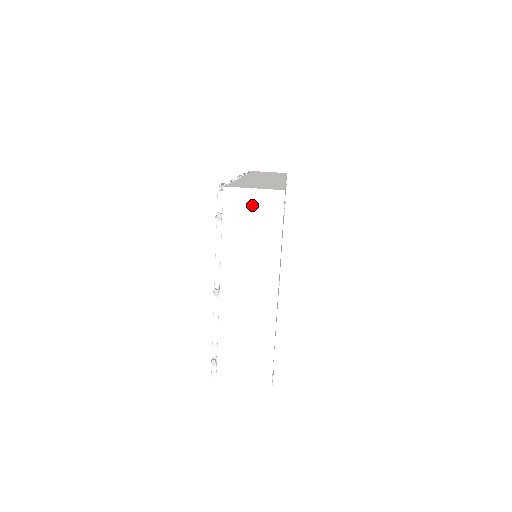
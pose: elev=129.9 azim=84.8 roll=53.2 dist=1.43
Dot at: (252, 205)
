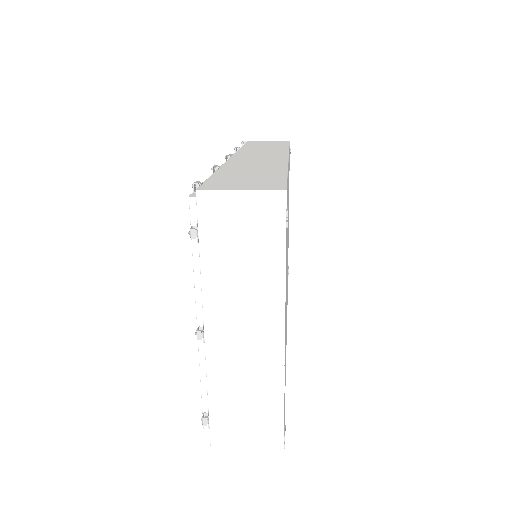
Dot at: (240, 214)
